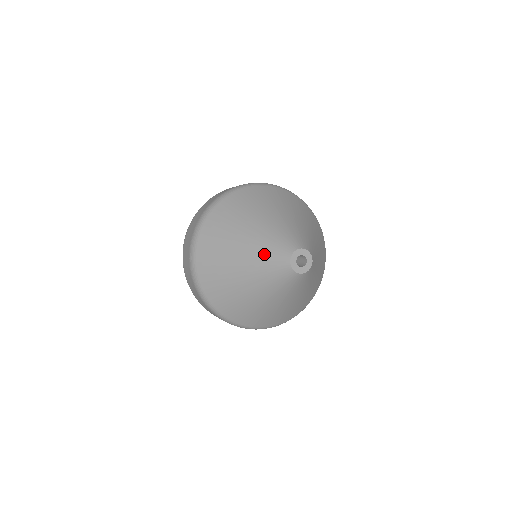
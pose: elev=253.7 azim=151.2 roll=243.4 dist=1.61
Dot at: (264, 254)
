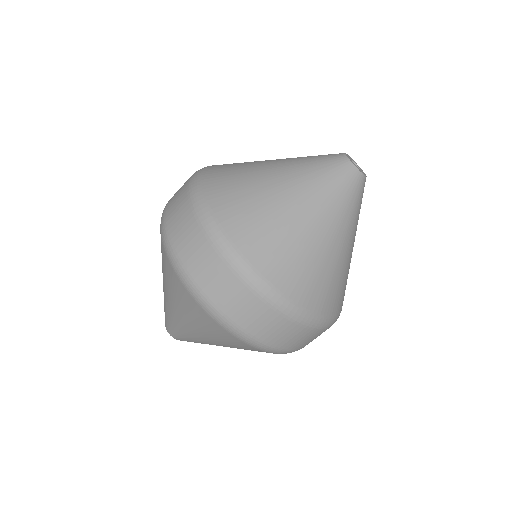
Dot at: (310, 163)
